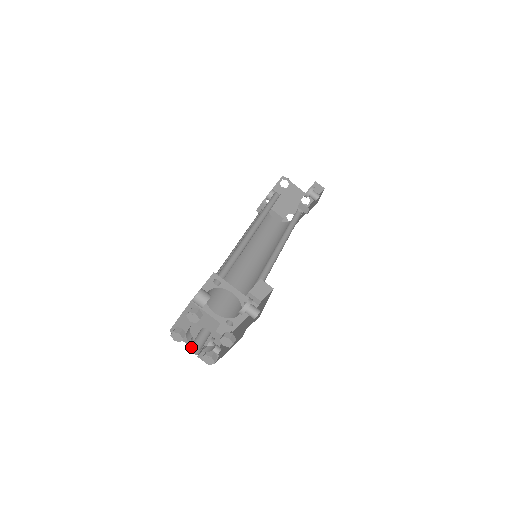
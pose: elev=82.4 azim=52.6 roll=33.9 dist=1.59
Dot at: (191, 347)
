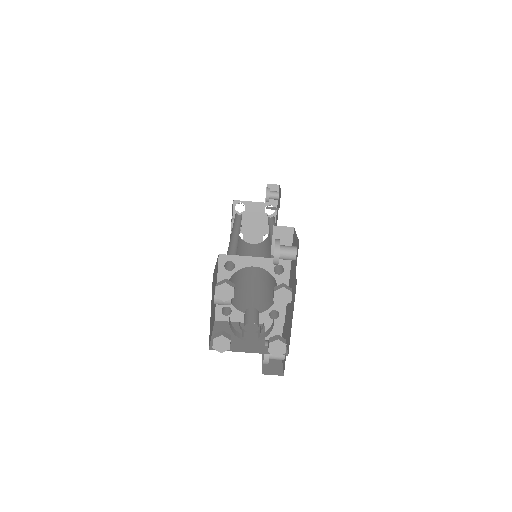
Dot at: (245, 335)
